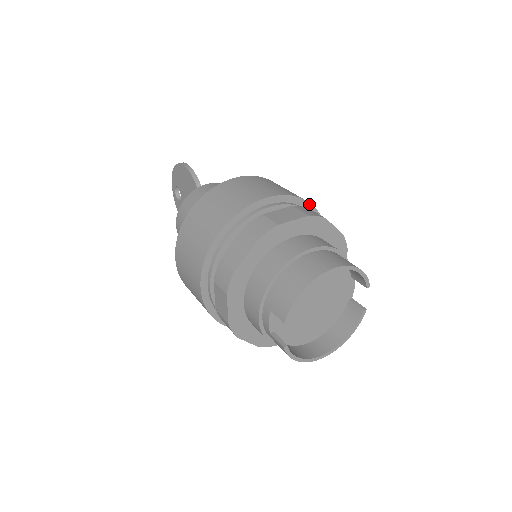
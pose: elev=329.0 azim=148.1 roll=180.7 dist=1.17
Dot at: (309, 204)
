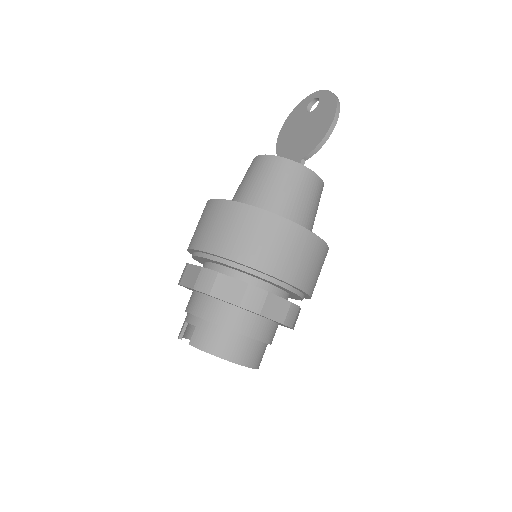
Dot at: (310, 296)
